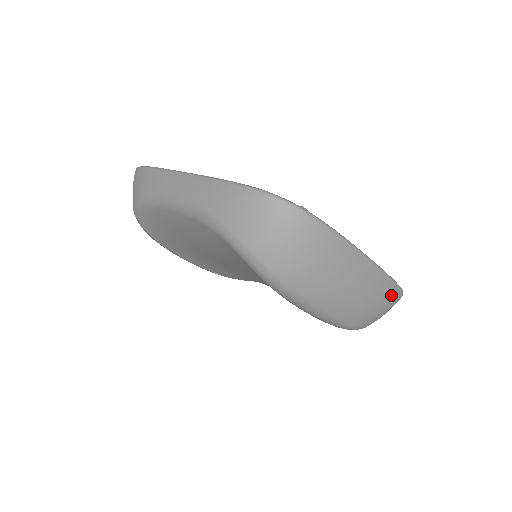
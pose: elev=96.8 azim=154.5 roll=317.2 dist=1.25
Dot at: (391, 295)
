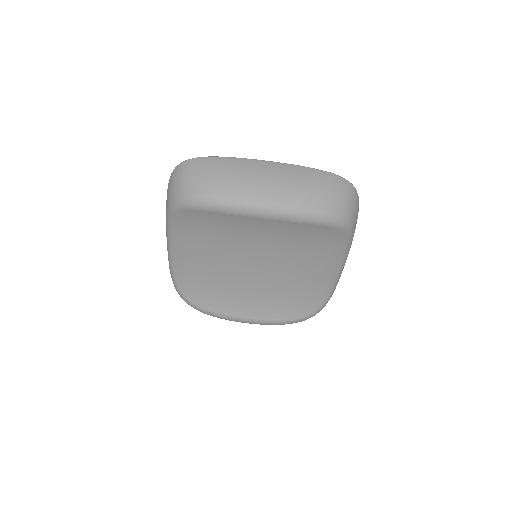
Dot at: (318, 176)
